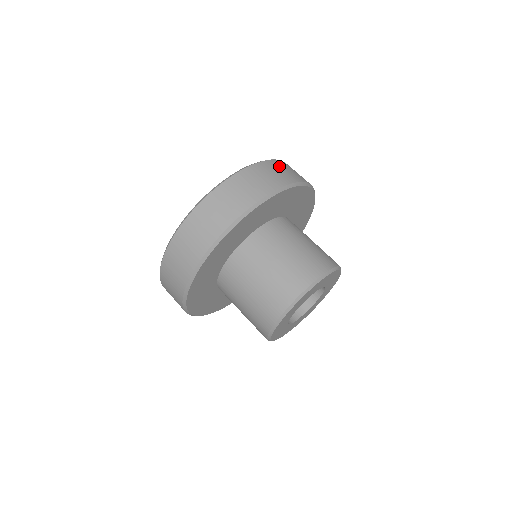
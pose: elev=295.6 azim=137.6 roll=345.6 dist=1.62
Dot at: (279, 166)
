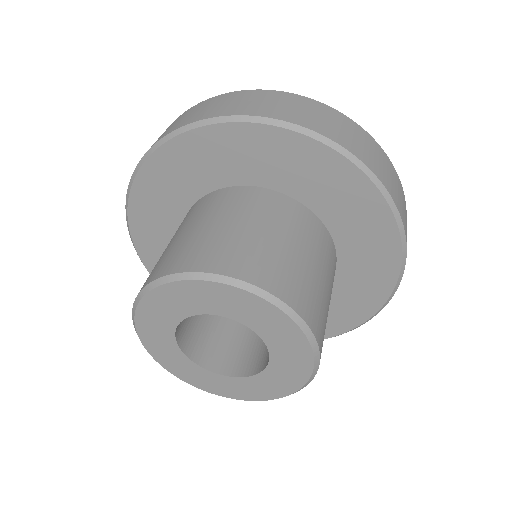
Dot at: (263, 97)
